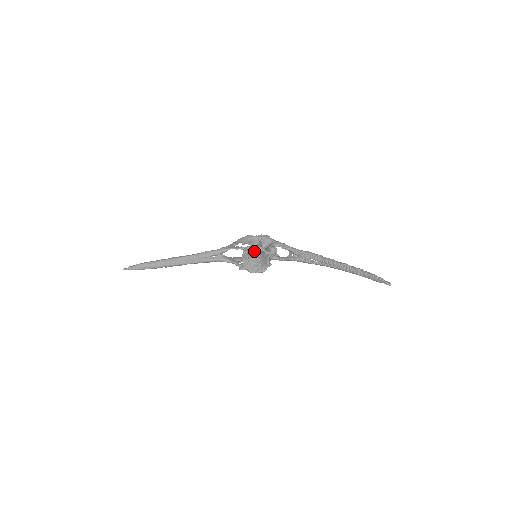
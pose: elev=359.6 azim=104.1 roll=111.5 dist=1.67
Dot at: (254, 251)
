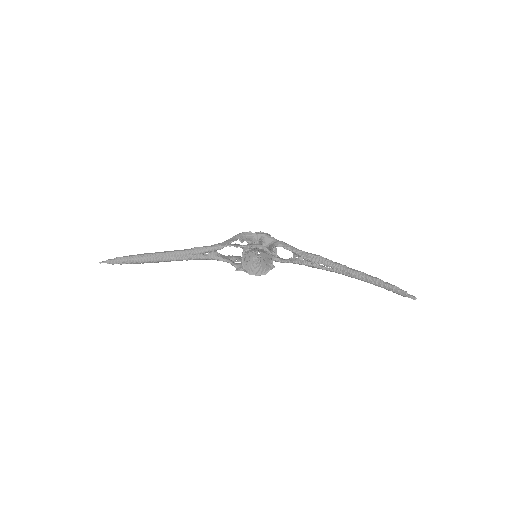
Dot at: (254, 250)
